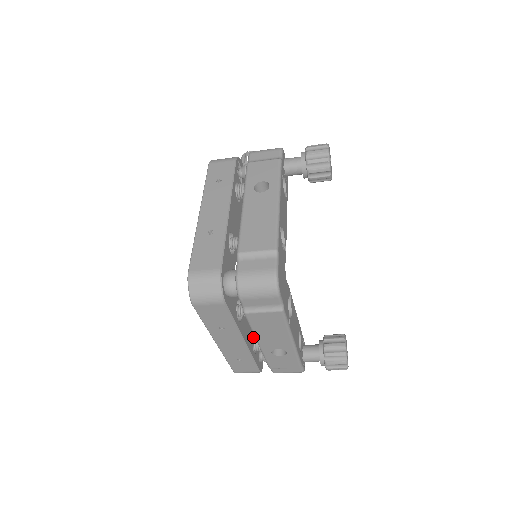
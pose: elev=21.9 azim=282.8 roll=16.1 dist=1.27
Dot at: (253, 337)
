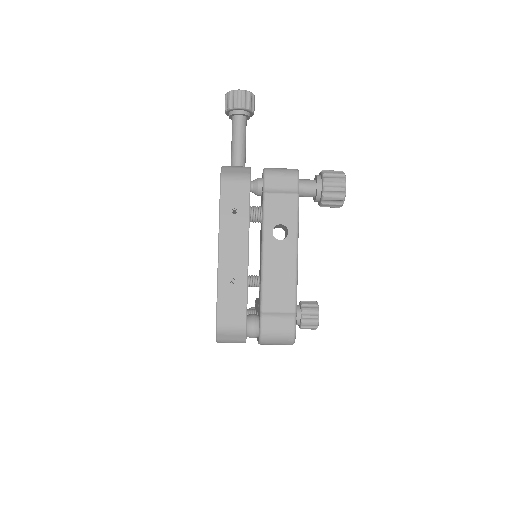
Dot at: occluded
